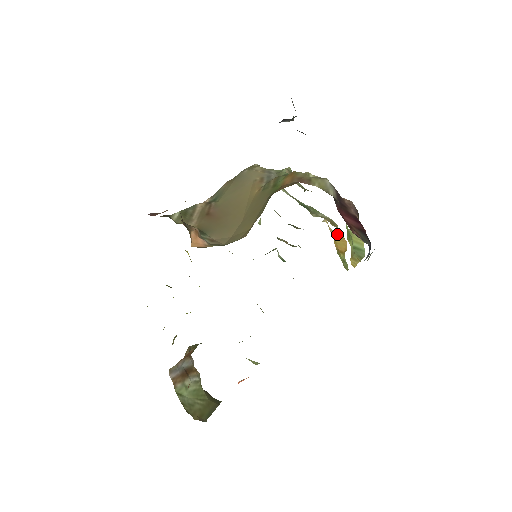
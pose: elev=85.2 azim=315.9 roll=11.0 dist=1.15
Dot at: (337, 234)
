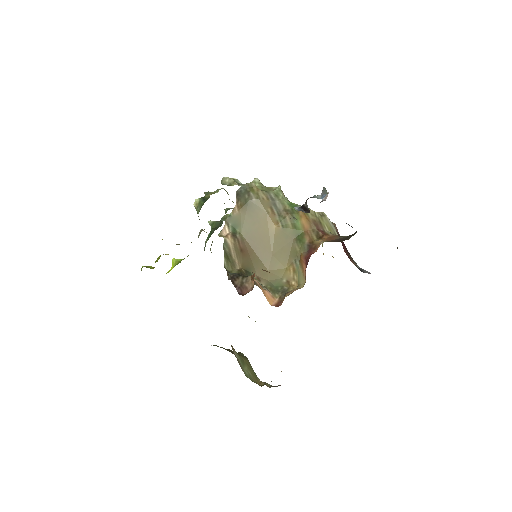
Dot at: occluded
